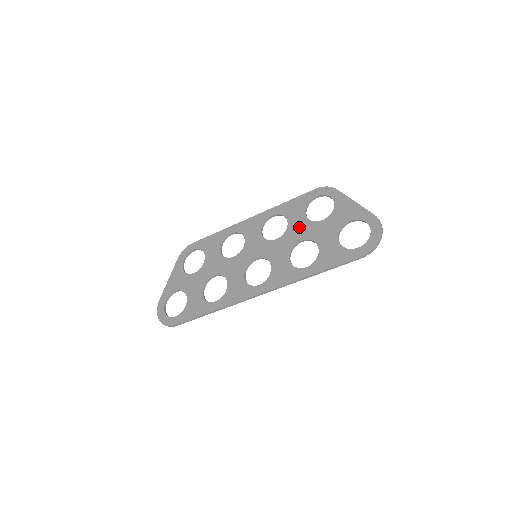
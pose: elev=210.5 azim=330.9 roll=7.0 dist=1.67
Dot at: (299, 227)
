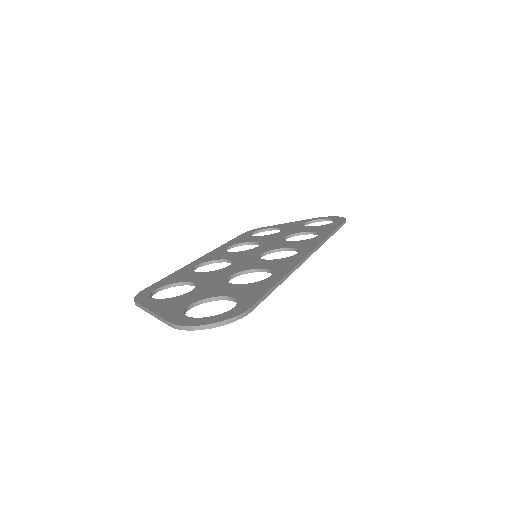
Dot at: (268, 237)
